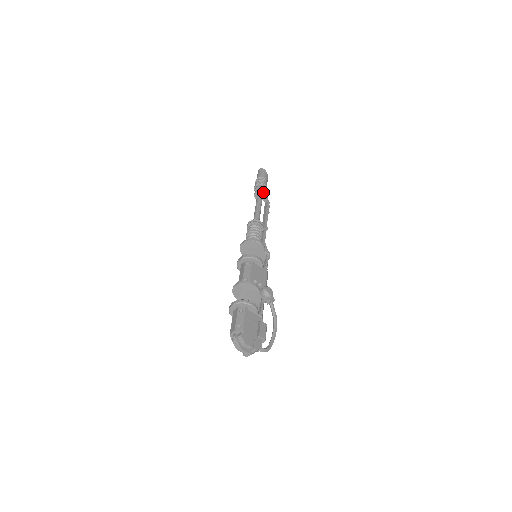
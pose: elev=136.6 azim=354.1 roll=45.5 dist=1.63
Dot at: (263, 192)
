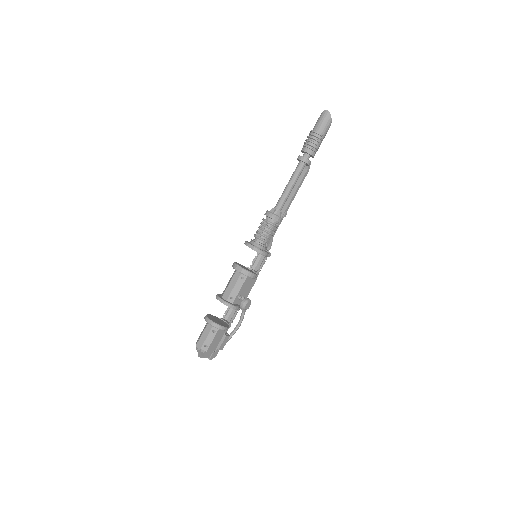
Dot at: (308, 164)
